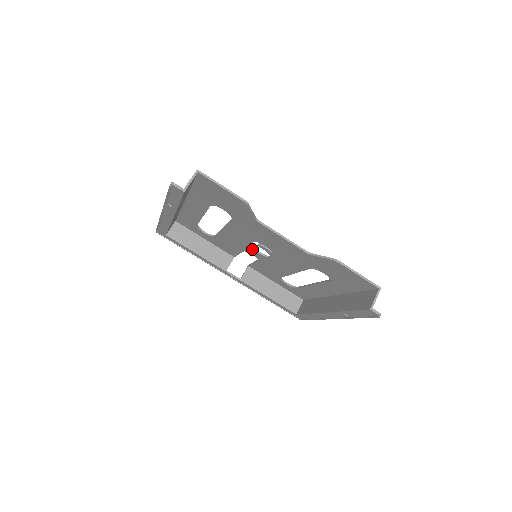
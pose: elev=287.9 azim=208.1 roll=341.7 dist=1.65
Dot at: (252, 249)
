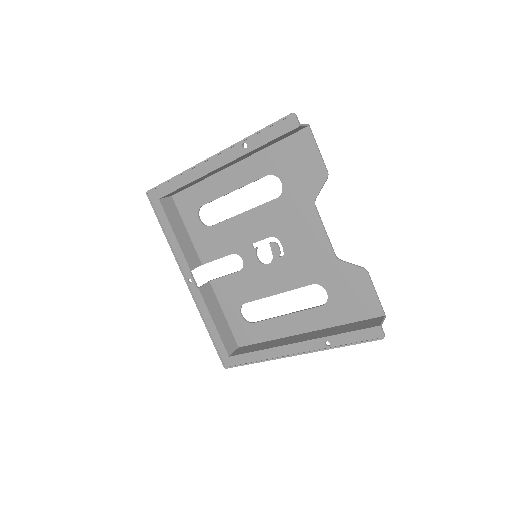
Dot at: (253, 250)
